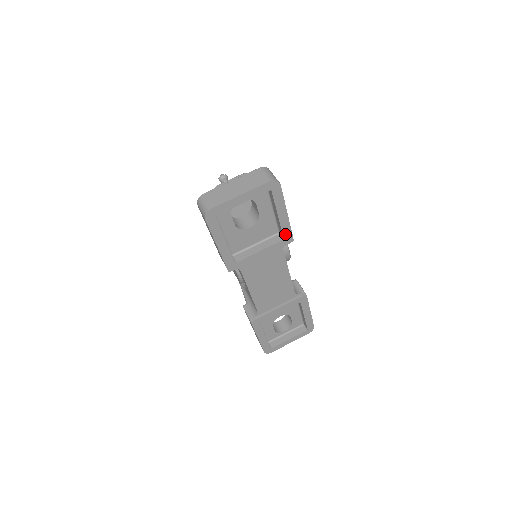
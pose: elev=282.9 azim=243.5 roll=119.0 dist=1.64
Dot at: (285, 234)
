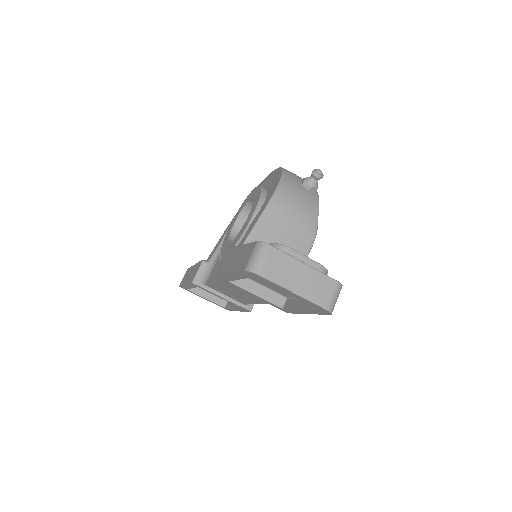
Dot at: (288, 310)
